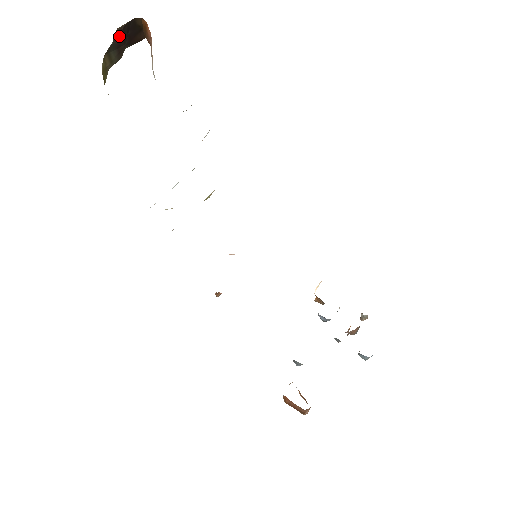
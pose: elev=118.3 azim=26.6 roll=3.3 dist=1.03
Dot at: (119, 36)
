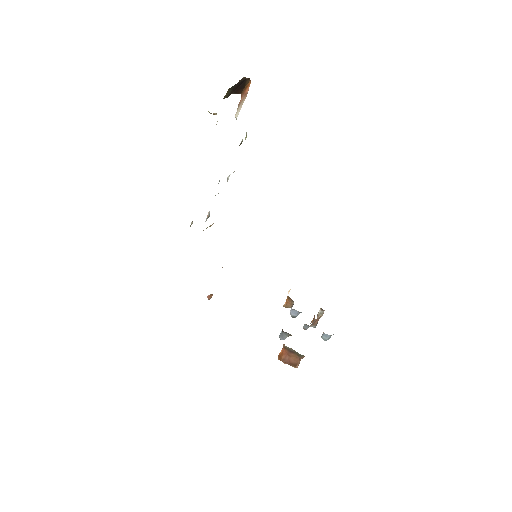
Dot at: (239, 83)
